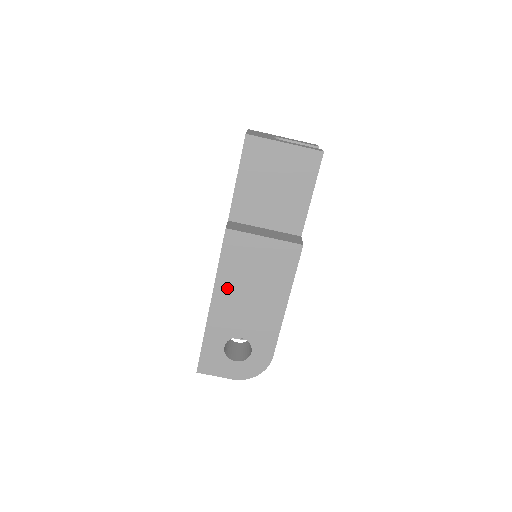
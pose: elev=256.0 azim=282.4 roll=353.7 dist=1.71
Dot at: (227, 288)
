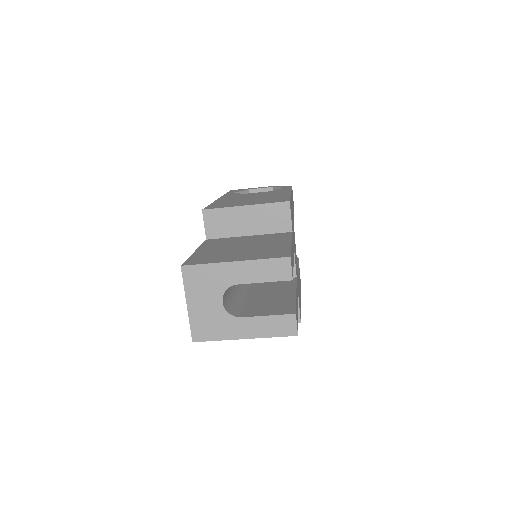
Dot at: occluded
